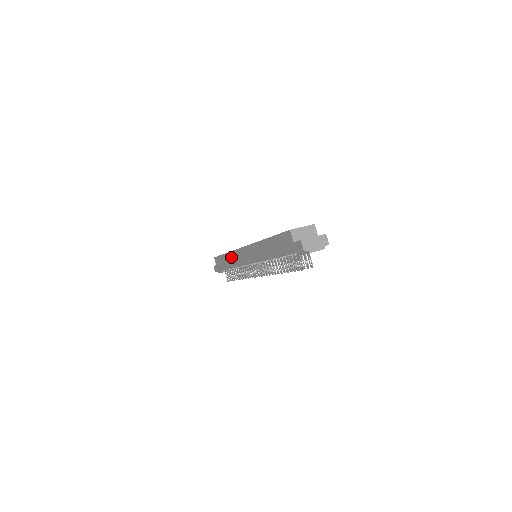
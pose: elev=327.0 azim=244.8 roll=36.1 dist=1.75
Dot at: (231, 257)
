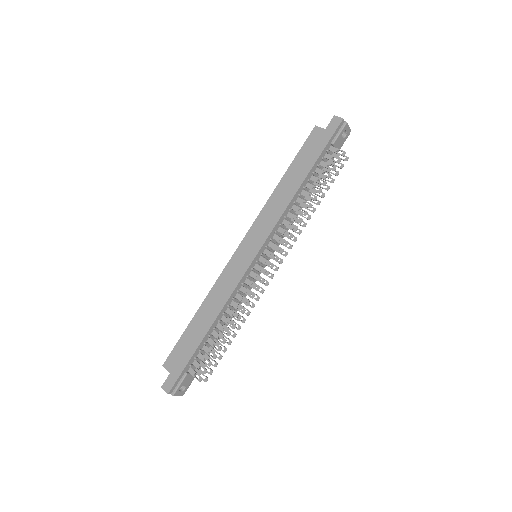
Dot at: (213, 297)
